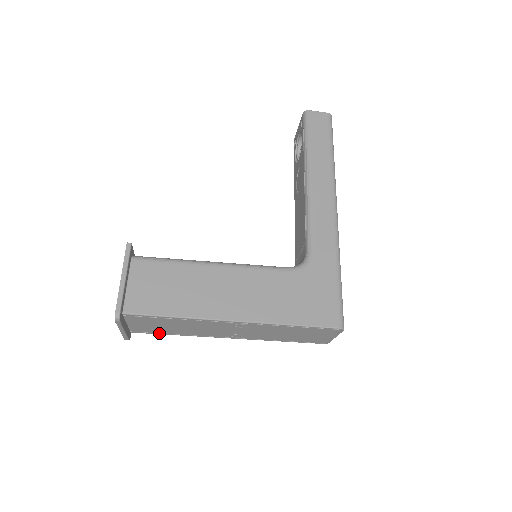
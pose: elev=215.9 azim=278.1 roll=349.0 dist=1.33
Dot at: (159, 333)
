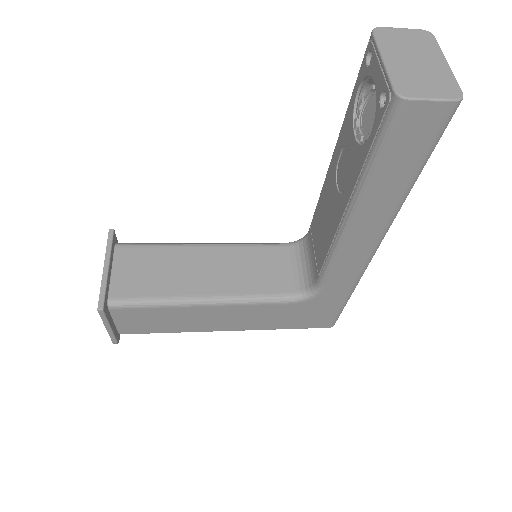
Dot at: occluded
